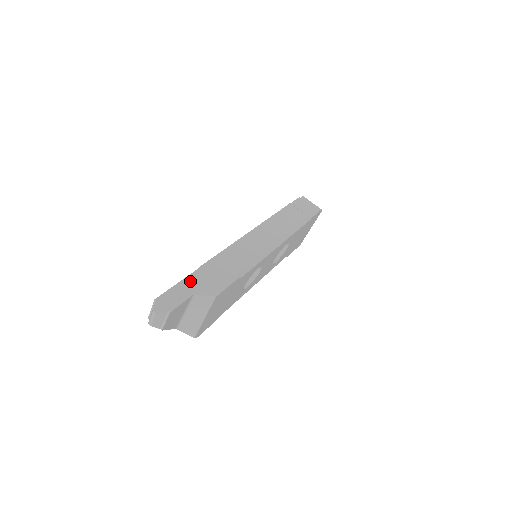
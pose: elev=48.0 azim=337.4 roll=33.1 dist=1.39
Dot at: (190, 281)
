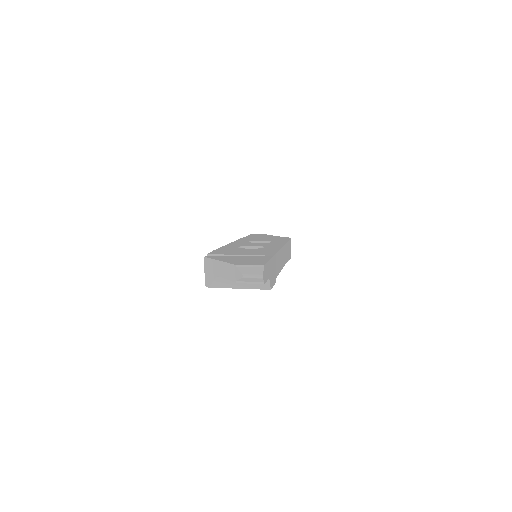
Dot at: occluded
